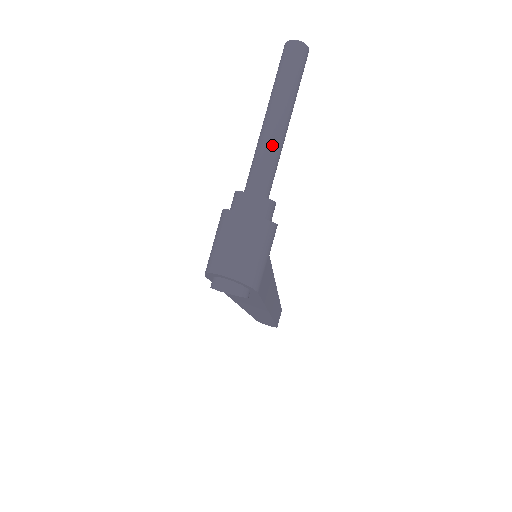
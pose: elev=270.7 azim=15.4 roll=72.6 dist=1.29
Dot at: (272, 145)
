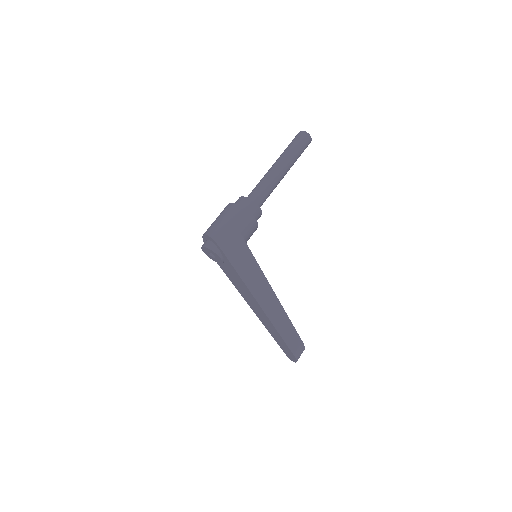
Dot at: (266, 176)
